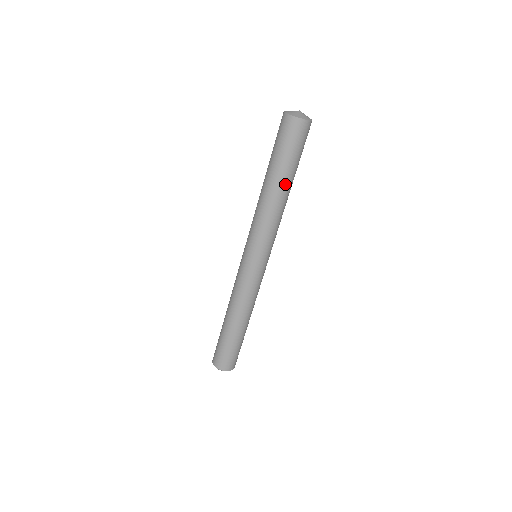
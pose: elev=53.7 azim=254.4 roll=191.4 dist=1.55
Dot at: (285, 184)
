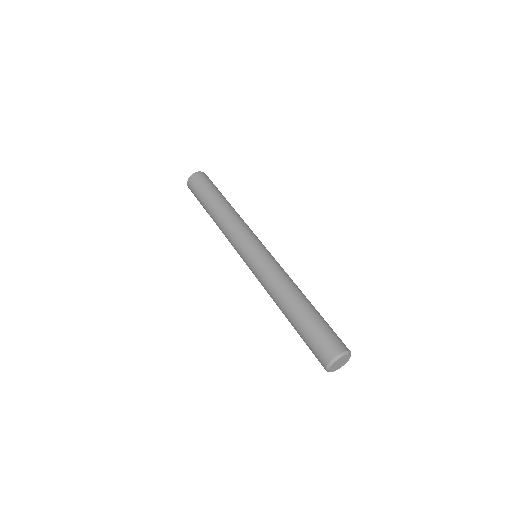
Dot at: (220, 200)
